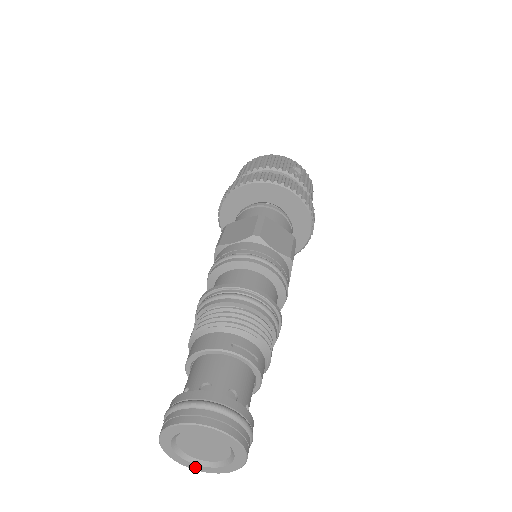
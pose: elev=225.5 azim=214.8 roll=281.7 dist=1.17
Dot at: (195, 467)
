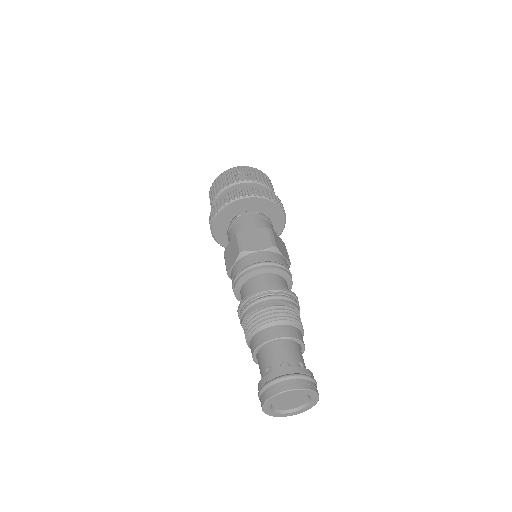
Dot at: (298, 412)
